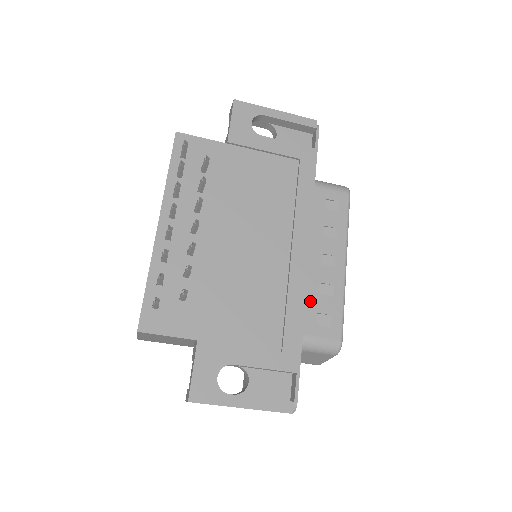
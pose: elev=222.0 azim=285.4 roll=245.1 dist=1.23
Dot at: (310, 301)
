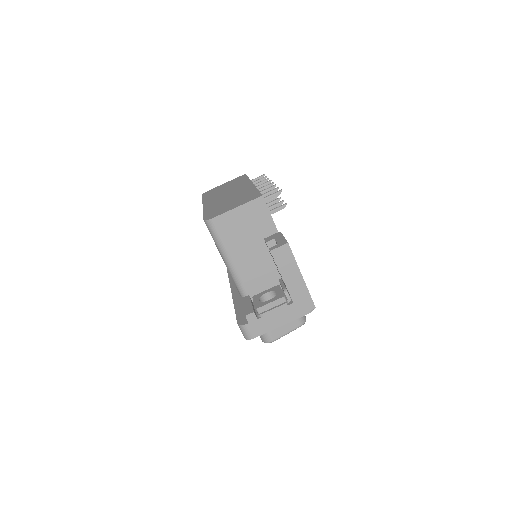
Dot at: occluded
